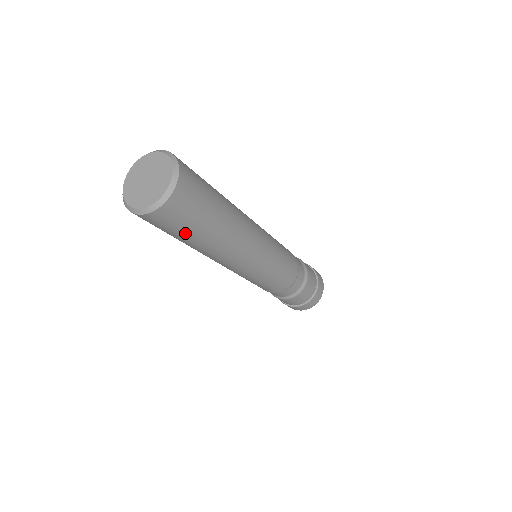
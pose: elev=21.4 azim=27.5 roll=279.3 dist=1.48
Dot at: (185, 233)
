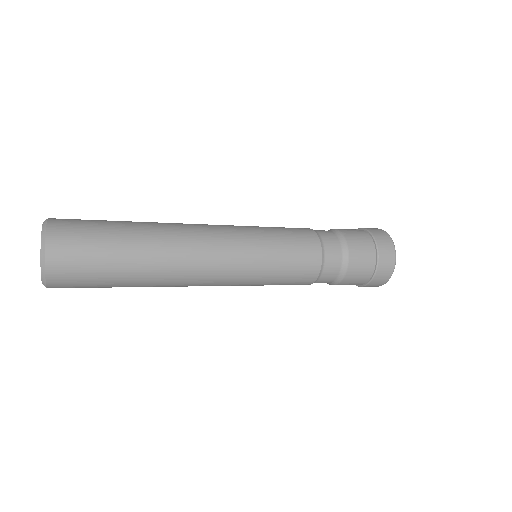
Dot at: (105, 287)
